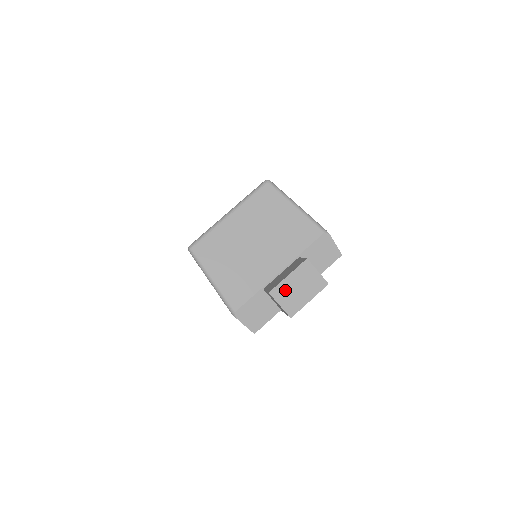
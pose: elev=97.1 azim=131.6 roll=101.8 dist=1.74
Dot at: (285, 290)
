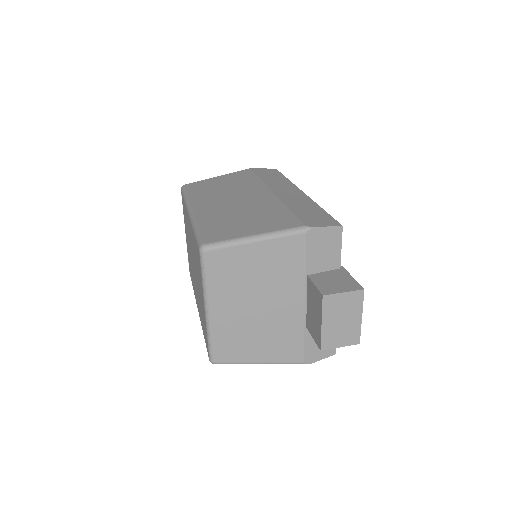
Dot at: (332, 335)
